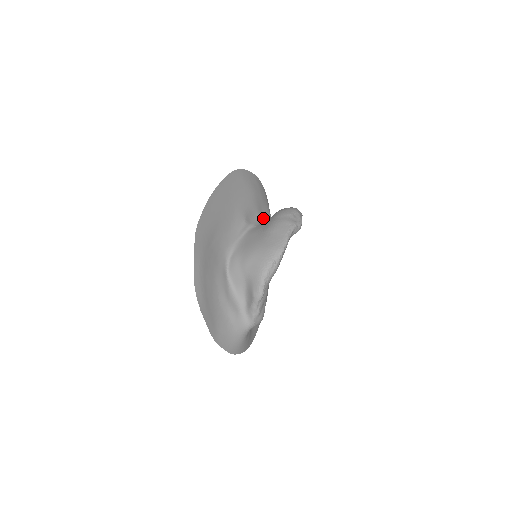
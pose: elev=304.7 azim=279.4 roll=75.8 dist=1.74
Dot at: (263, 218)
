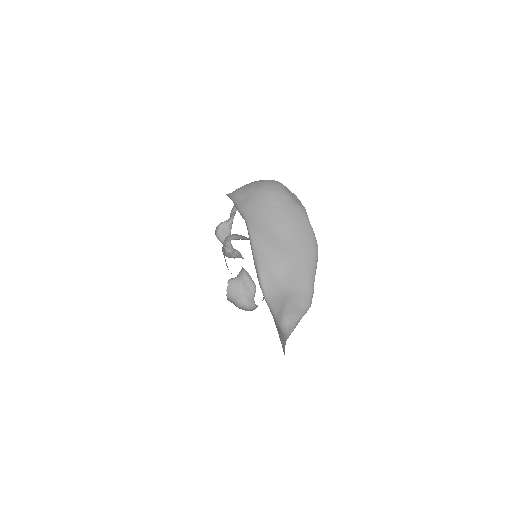
Dot at: (233, 201)
